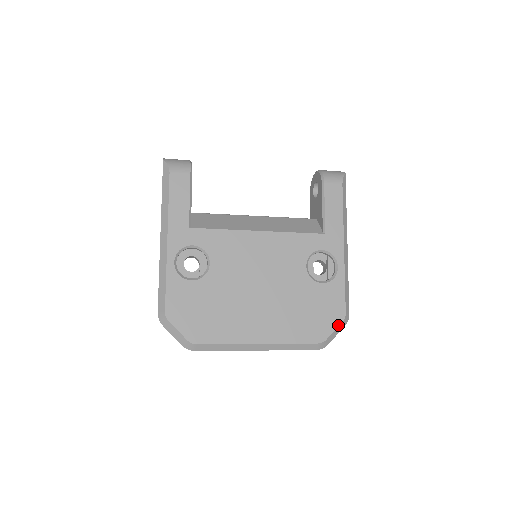
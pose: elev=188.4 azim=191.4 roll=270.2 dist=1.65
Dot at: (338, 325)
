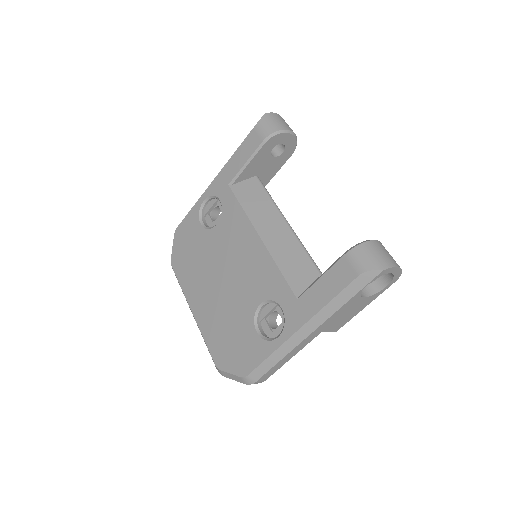
Dot at: (236, 374)
